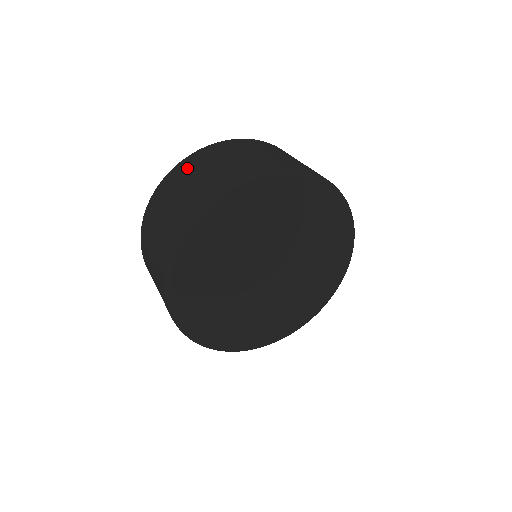
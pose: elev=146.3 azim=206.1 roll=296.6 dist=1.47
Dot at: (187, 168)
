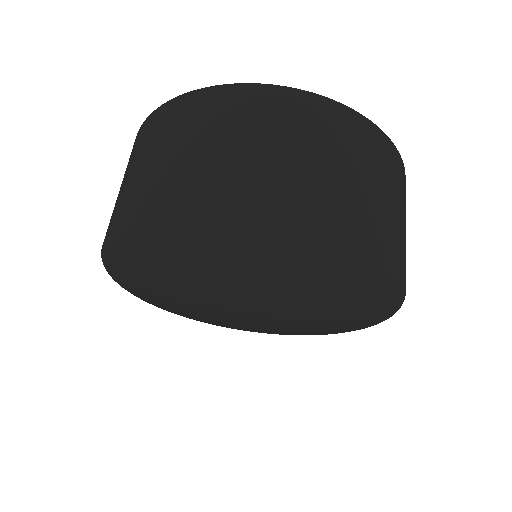
Dot at: (348, 133)
